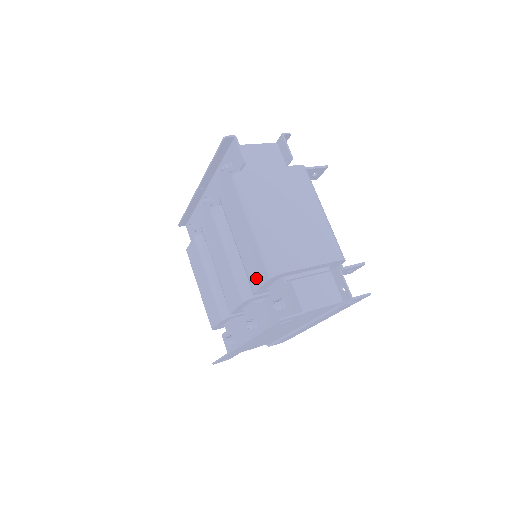
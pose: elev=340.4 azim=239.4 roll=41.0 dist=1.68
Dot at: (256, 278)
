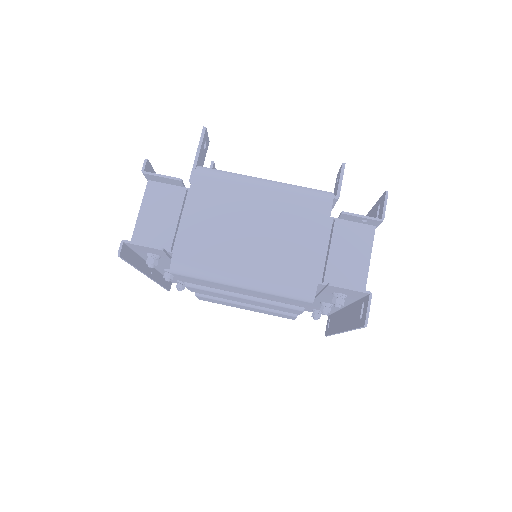
Dot at: (297, 304)
